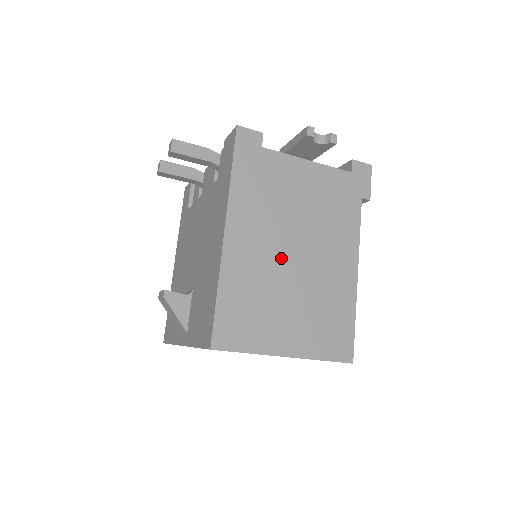
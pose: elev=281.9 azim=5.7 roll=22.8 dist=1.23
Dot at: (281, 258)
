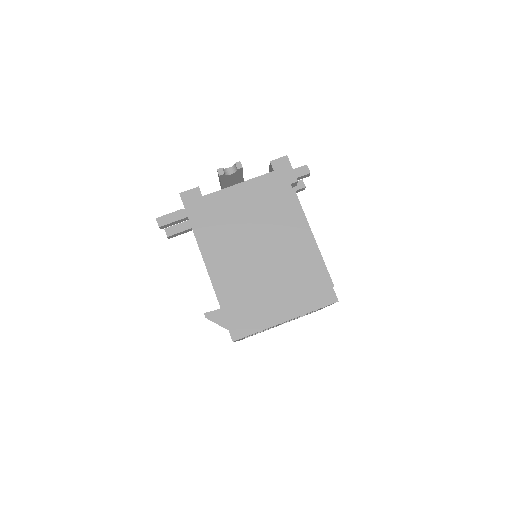
Dot at: (251, 260)
